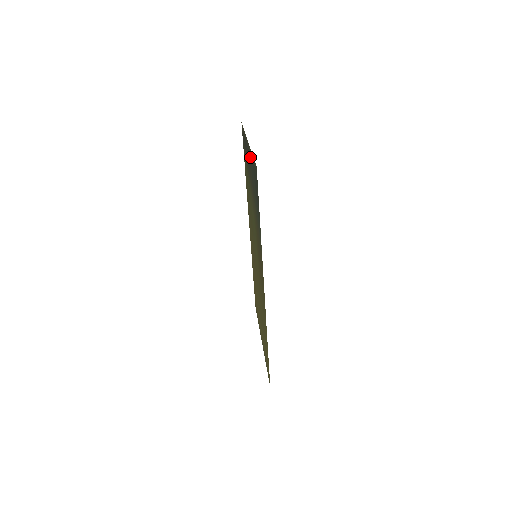
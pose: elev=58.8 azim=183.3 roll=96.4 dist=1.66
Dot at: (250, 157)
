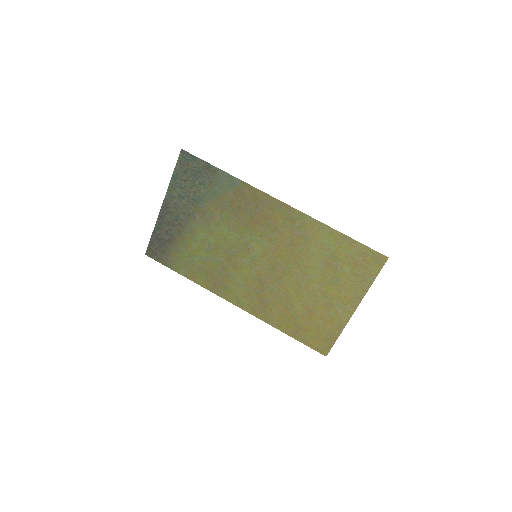
Dot at: (173, 197)
